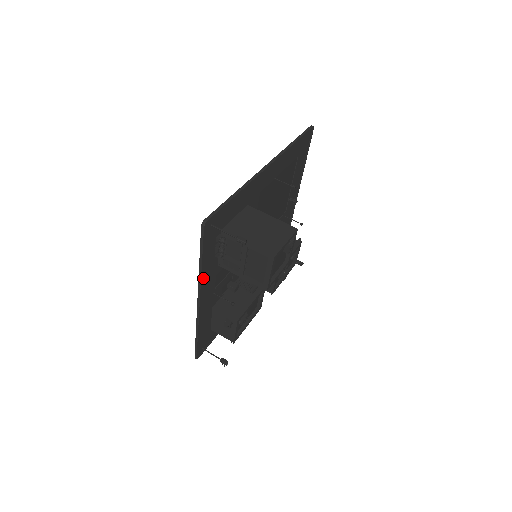
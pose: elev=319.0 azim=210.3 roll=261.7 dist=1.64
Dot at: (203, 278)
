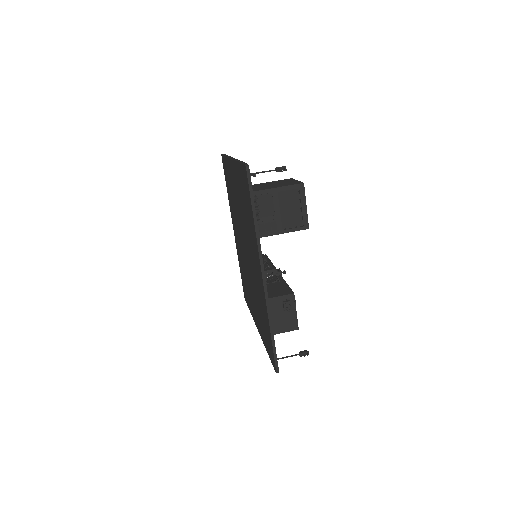
Dot at: (258, 243)
